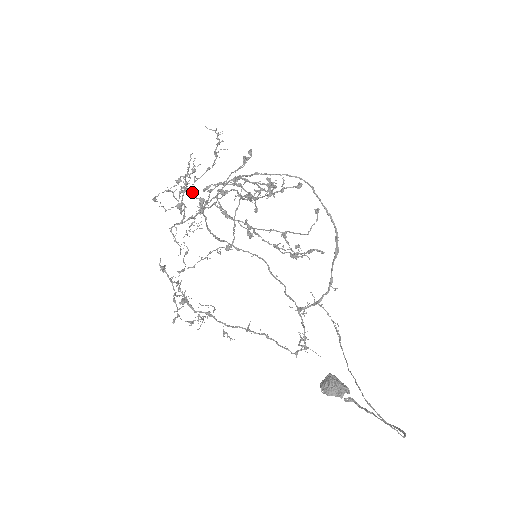
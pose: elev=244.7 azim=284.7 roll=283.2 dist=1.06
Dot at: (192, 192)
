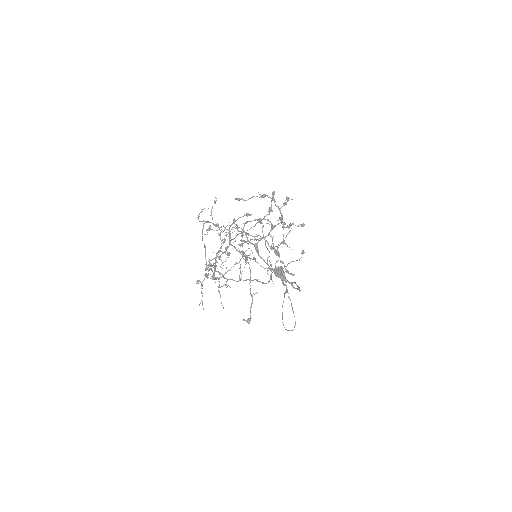
Dot at: occluded
